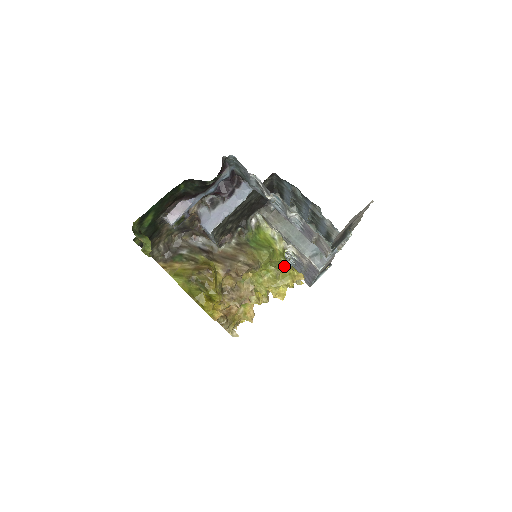
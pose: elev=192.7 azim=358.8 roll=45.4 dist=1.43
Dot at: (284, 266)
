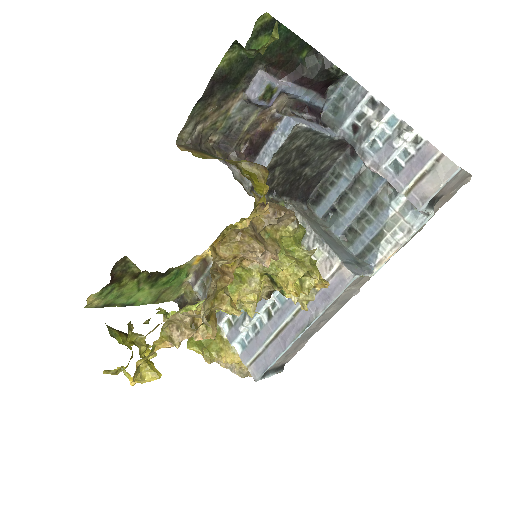
Dot at: occluded
